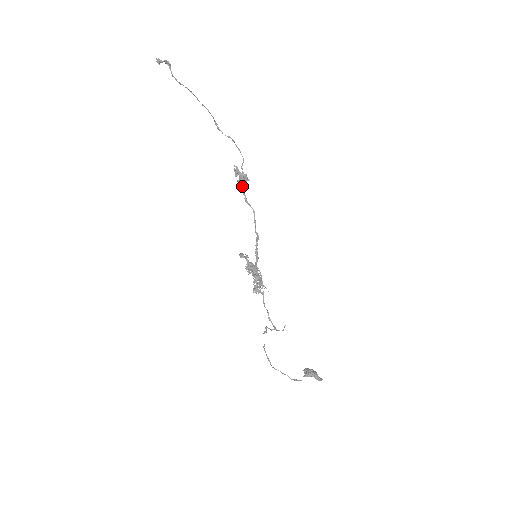
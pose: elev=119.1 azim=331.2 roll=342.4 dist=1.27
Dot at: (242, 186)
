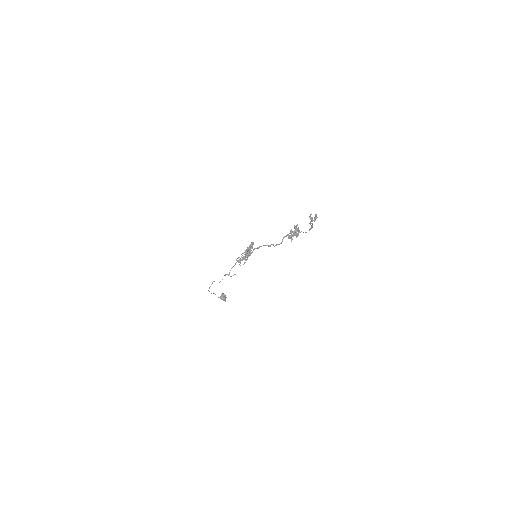
Dot at: (289, 238)
